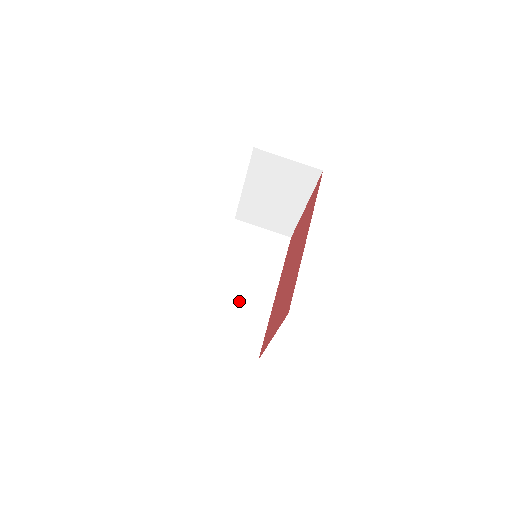
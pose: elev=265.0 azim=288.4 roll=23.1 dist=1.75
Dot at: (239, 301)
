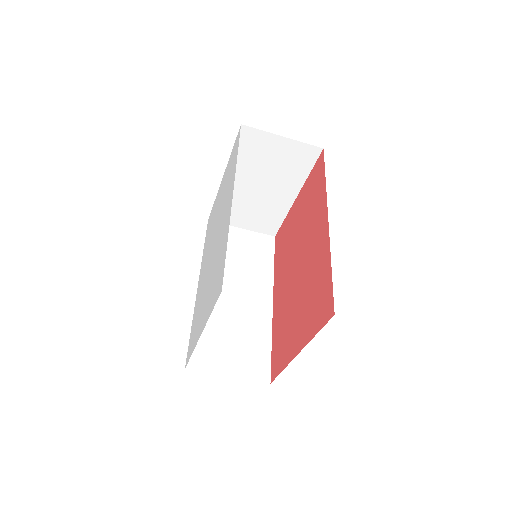
Dot at: (233, 315)
